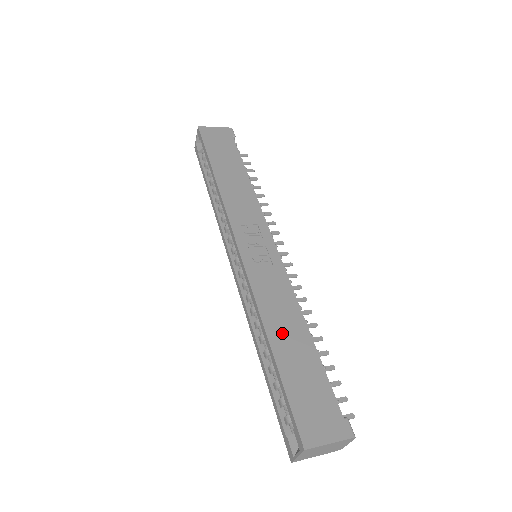
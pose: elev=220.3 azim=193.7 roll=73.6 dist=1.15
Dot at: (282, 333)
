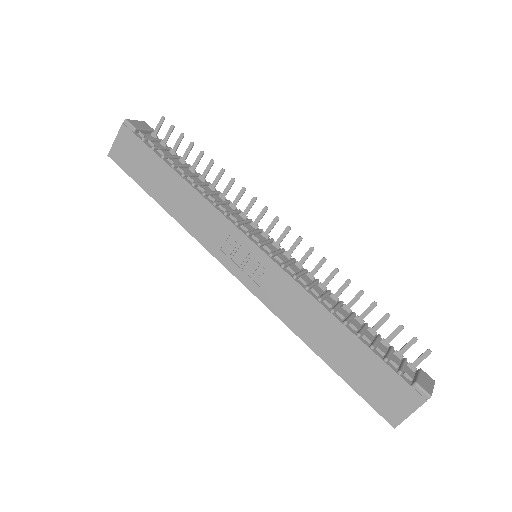
Dot at: (321, 339)
